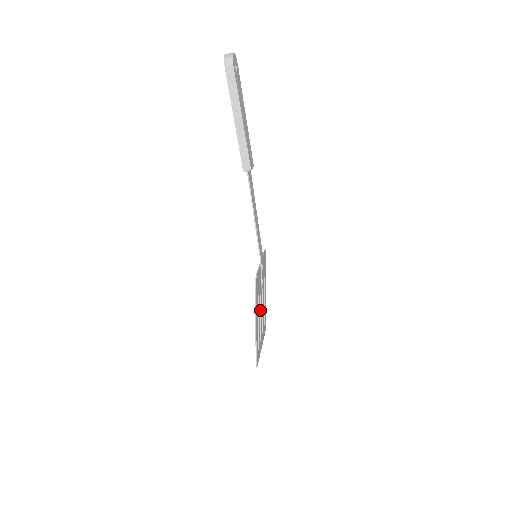
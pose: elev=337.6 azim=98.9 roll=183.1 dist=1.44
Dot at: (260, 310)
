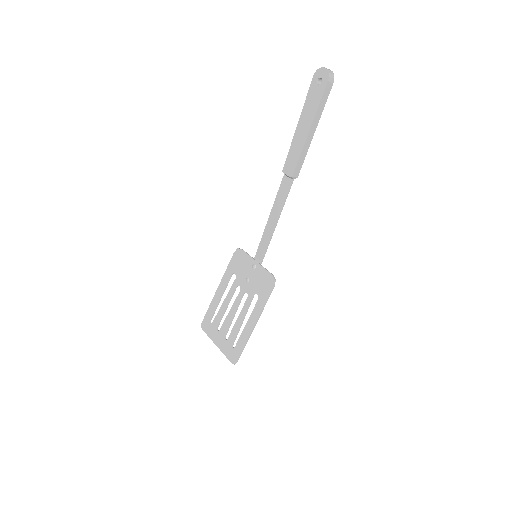
Dot at: (237, 308)
